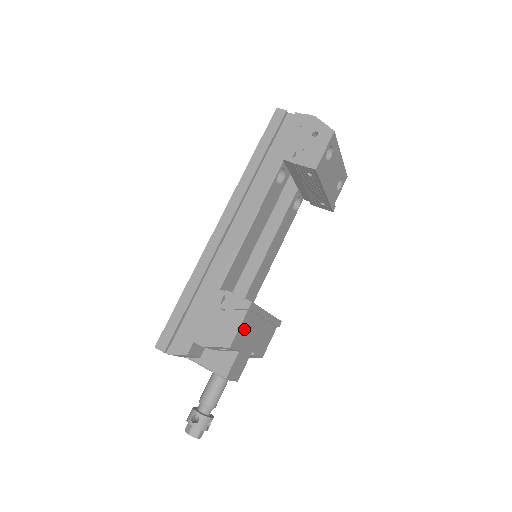
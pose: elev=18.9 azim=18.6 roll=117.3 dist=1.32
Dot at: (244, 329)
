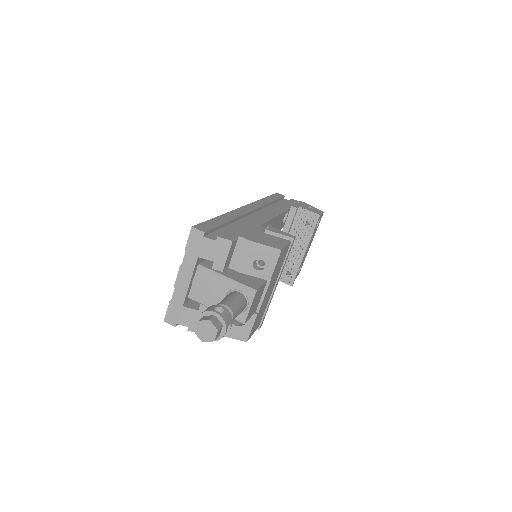
Dot at: (282, 257)
